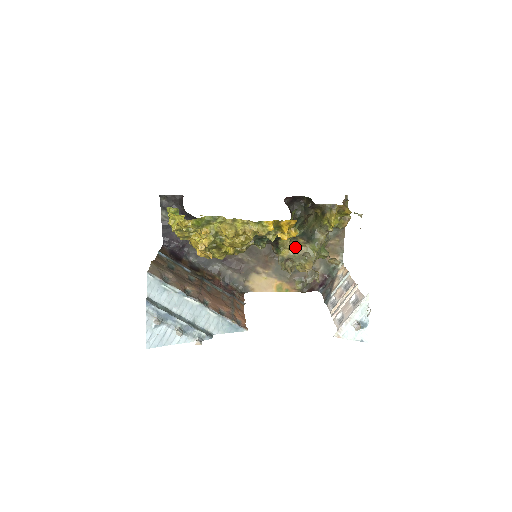
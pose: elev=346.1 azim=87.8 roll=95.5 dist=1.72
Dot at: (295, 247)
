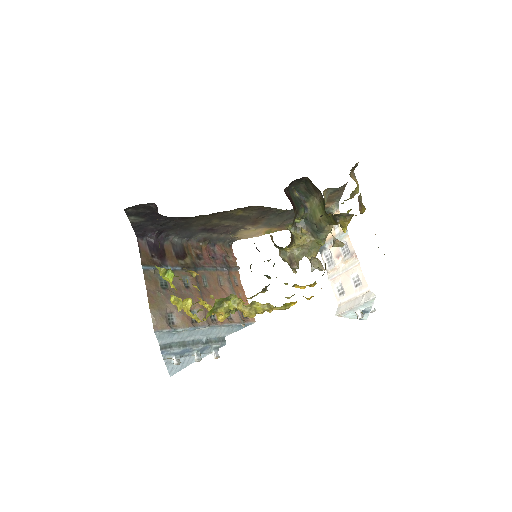
Dot at: (299, 244)
